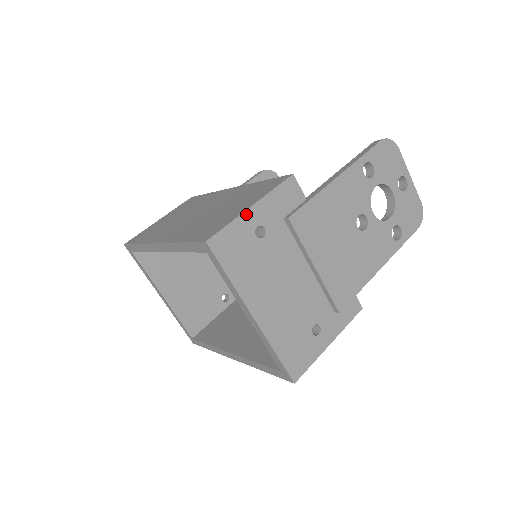
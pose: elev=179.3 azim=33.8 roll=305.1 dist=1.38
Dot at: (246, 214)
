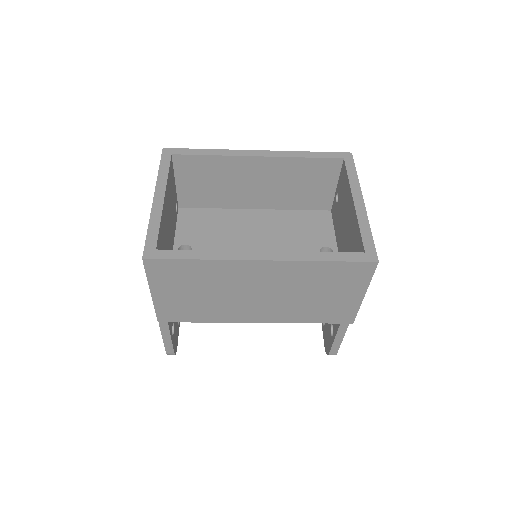
Dot at: occluded
